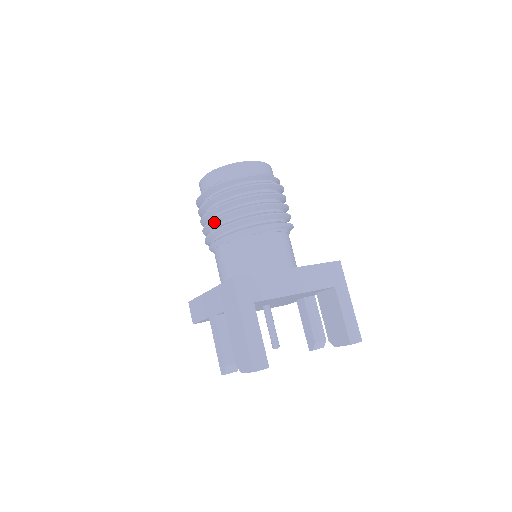
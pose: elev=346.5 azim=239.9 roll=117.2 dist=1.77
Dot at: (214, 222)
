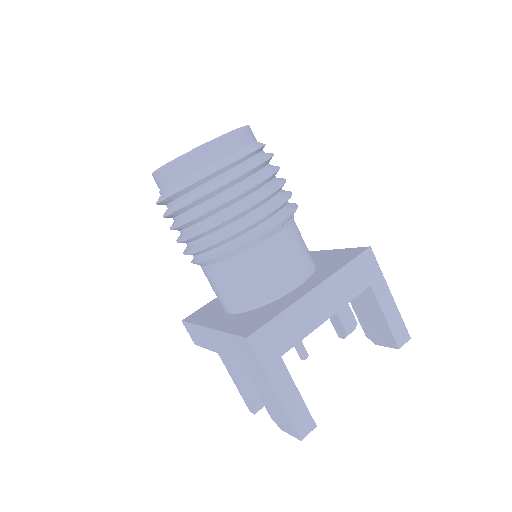
Dot at: (192, 238)
